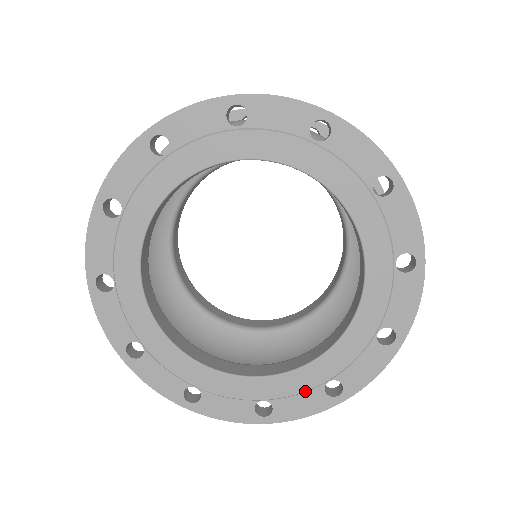
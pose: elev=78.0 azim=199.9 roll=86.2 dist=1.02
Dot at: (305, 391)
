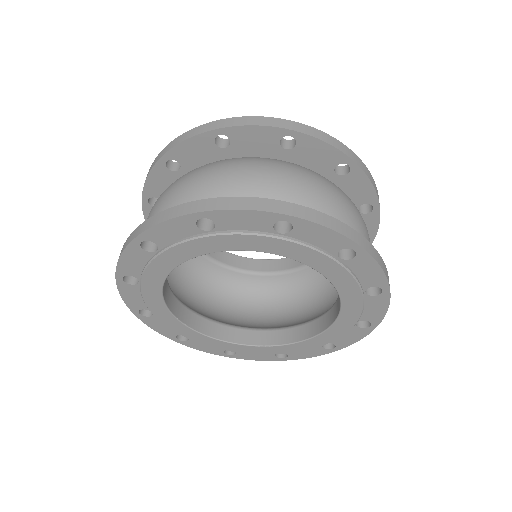
Dot at: (215, 347)
